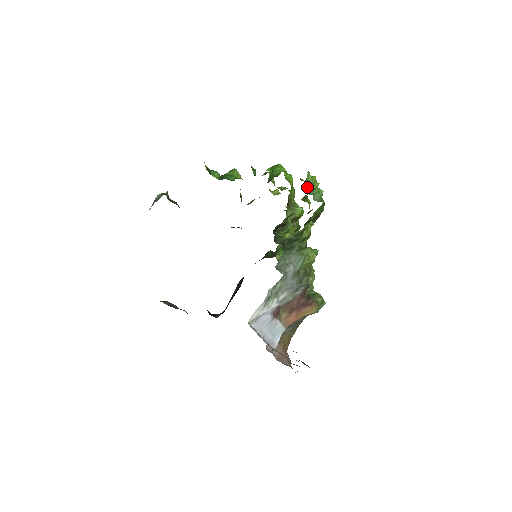
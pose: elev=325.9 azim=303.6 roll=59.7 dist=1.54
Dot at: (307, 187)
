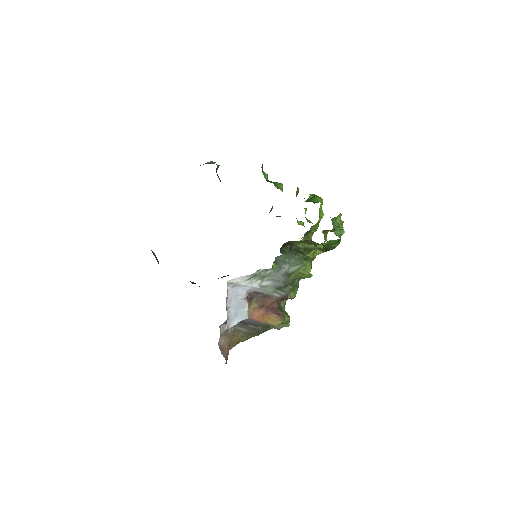
Dot at: (333, 223)
